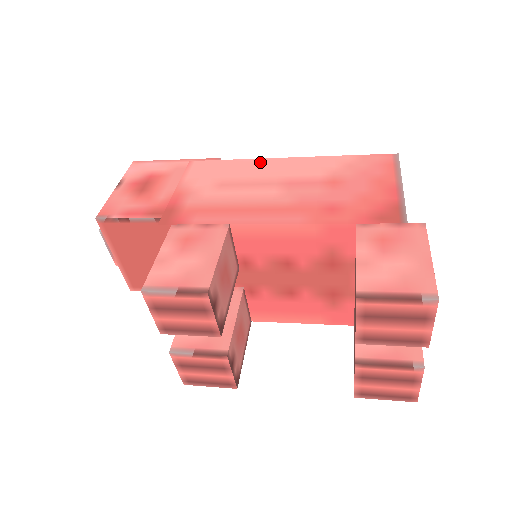
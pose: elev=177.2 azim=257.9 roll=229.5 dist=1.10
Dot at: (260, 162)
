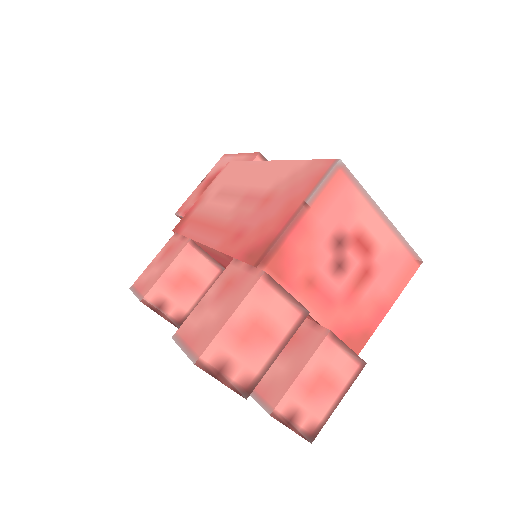
Dot at: (254, 166)
